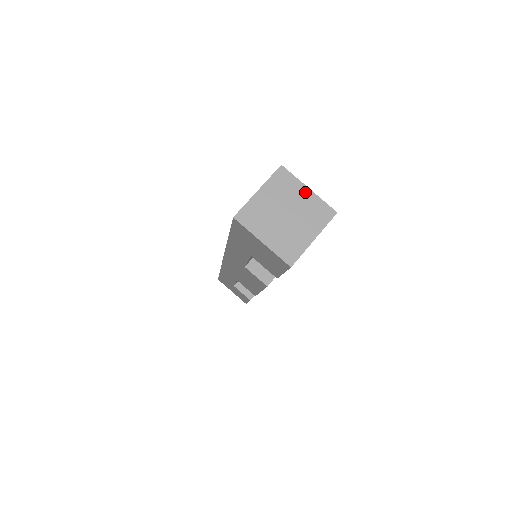
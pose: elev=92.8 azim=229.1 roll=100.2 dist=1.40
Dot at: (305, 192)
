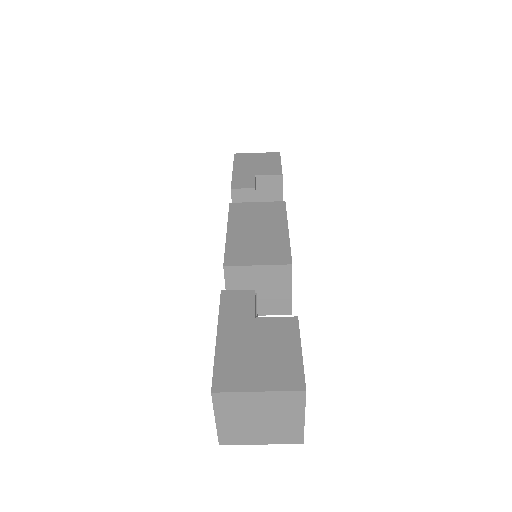
Dot at: (257, 396)
